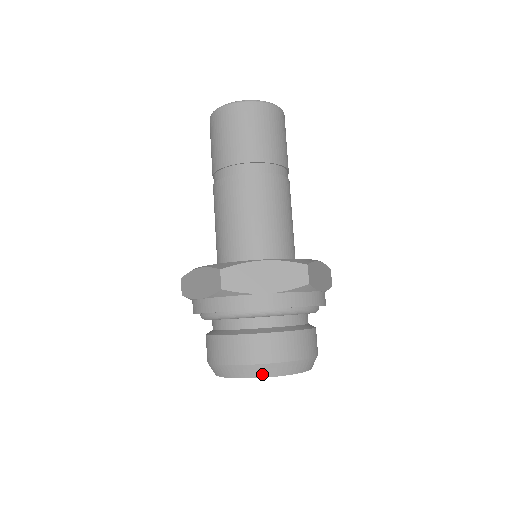
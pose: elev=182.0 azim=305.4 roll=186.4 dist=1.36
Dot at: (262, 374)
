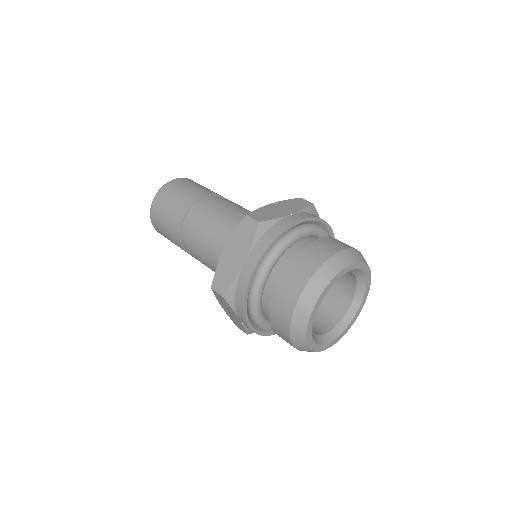
Dot at: (343, 264)
